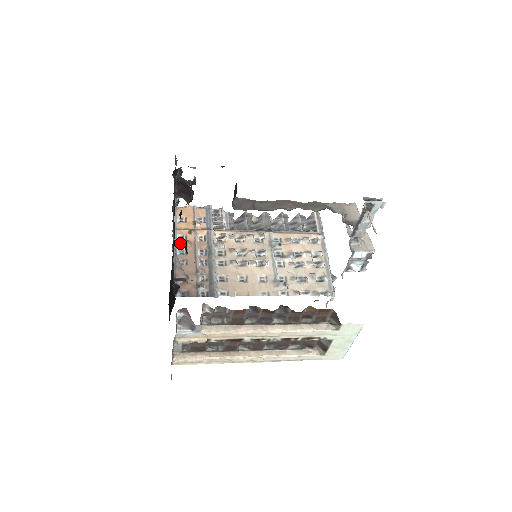
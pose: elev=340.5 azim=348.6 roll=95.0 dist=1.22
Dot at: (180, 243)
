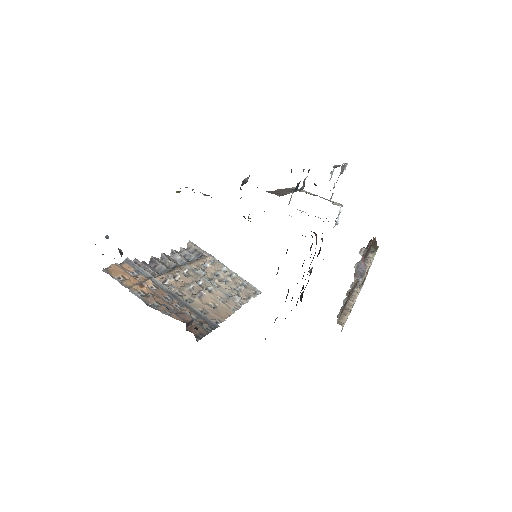
Dot at: (146, 298)
